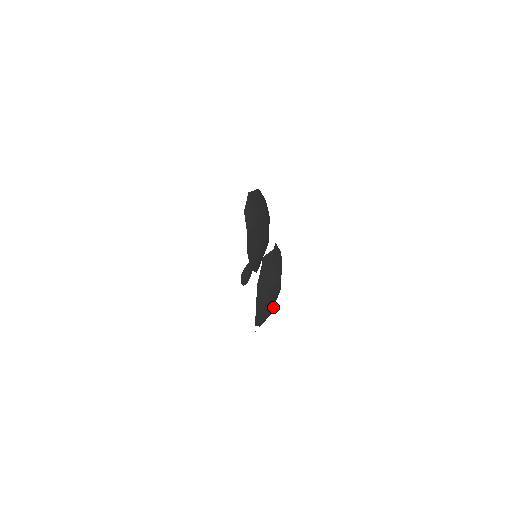
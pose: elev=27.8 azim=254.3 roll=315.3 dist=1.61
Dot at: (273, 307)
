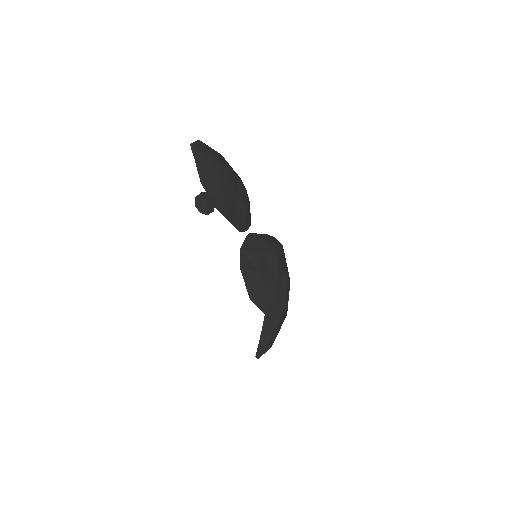
Dot at: (283, 299)
